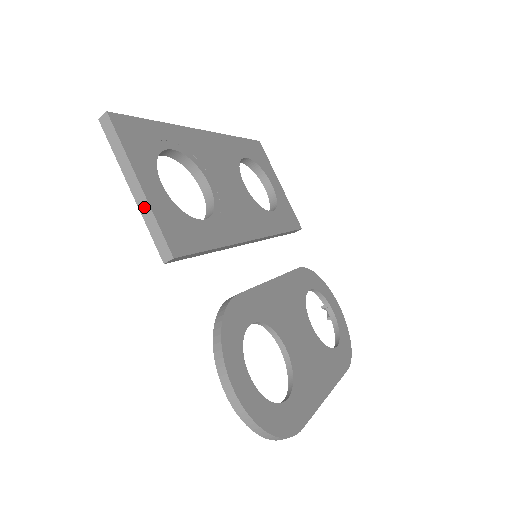
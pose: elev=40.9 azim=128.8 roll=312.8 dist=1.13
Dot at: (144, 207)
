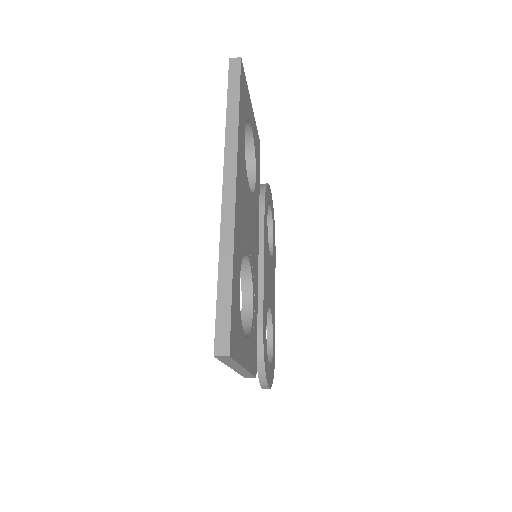
Dot at: (242, 372)
